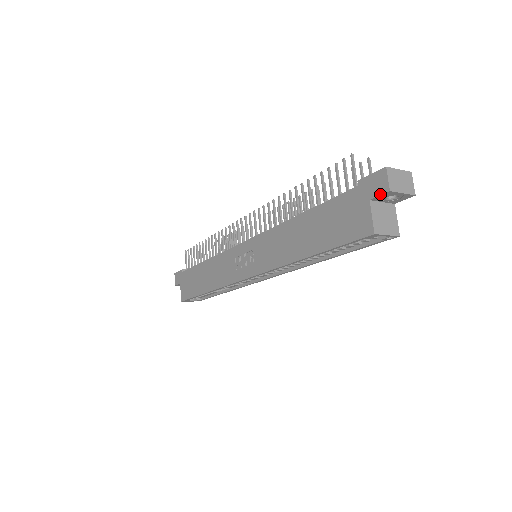
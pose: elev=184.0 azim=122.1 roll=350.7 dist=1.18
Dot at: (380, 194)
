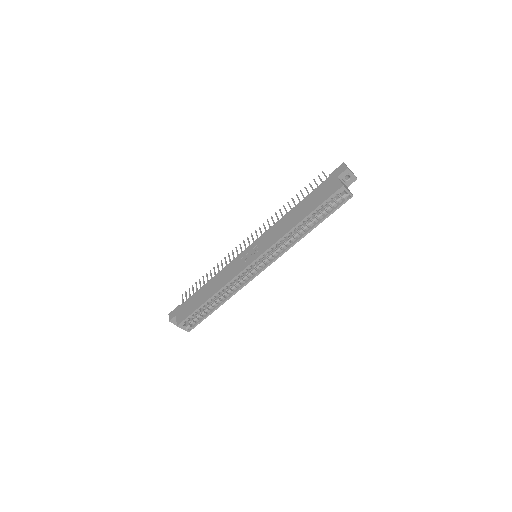
Dot at: (343, 171)
